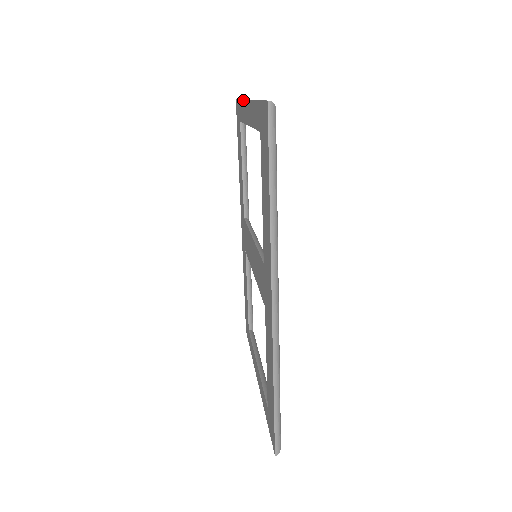
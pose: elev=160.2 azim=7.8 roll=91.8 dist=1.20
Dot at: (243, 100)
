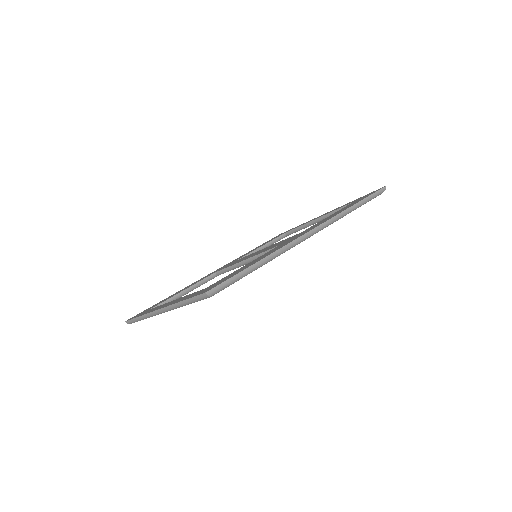
Dot at: occluded
